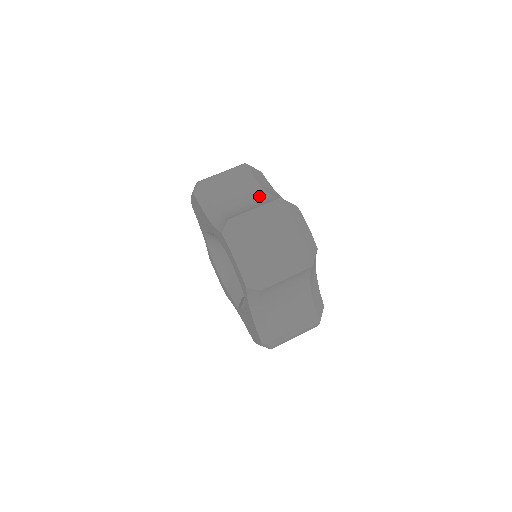
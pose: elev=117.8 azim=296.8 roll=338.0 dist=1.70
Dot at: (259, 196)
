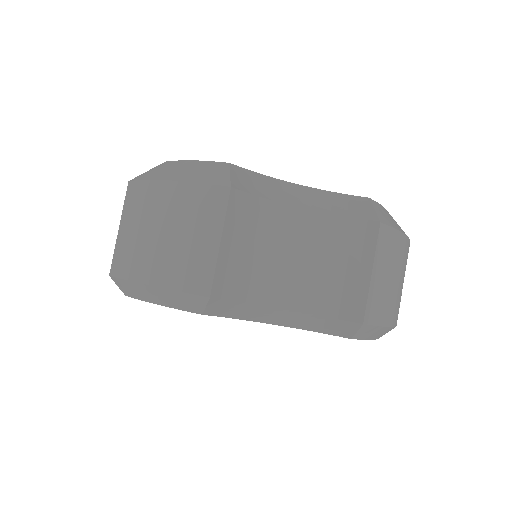
Dot at: (318, 231)
